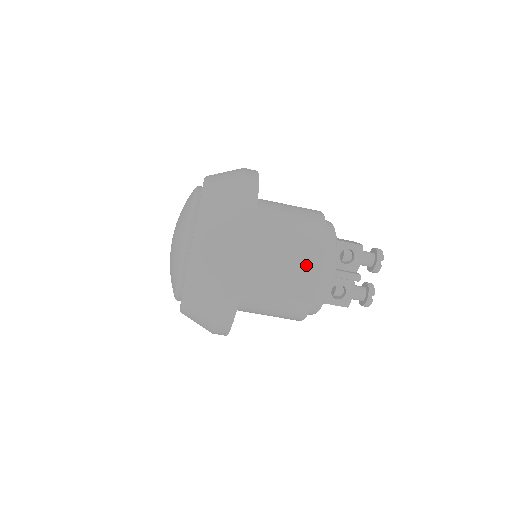
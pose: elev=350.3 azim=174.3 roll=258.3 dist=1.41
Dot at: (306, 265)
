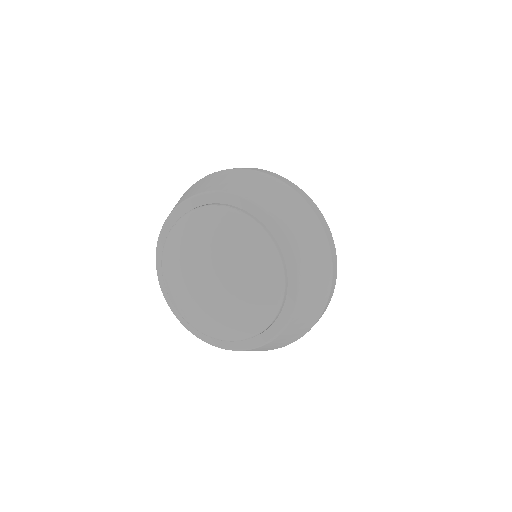
Dot at: occluded
